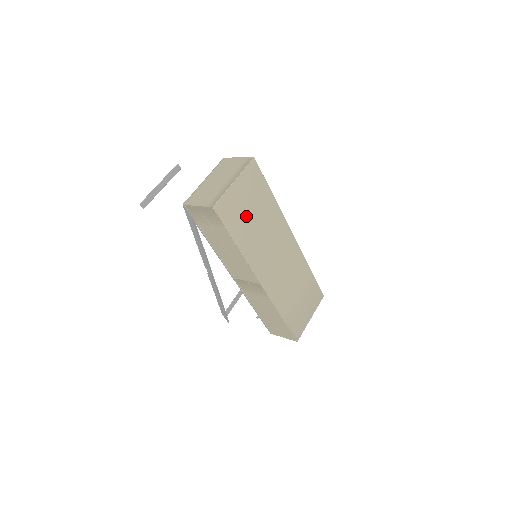
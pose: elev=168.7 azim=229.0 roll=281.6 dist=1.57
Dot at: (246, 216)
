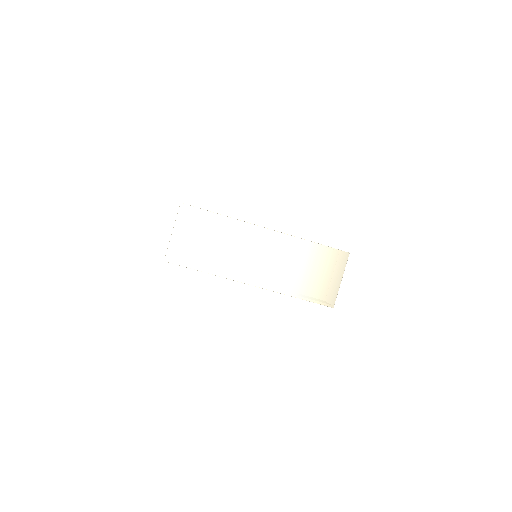
Dot at: (200, 247)
